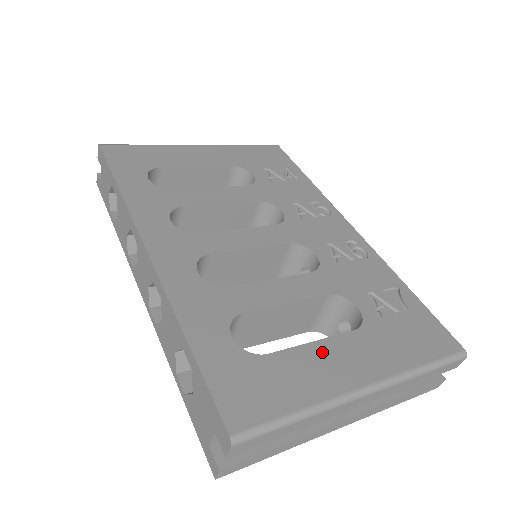
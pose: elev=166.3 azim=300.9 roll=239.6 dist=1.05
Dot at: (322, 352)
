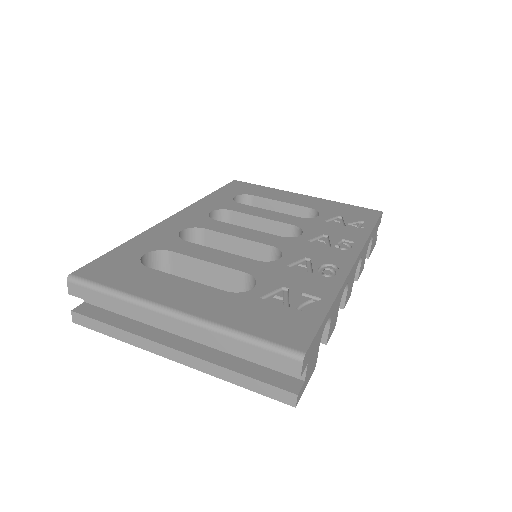
Dot at: (180, 284)
